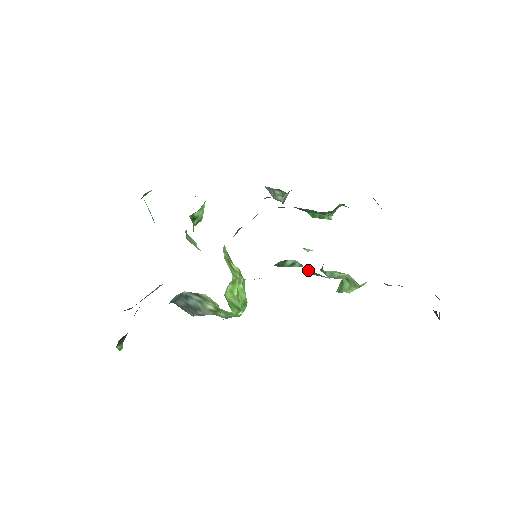
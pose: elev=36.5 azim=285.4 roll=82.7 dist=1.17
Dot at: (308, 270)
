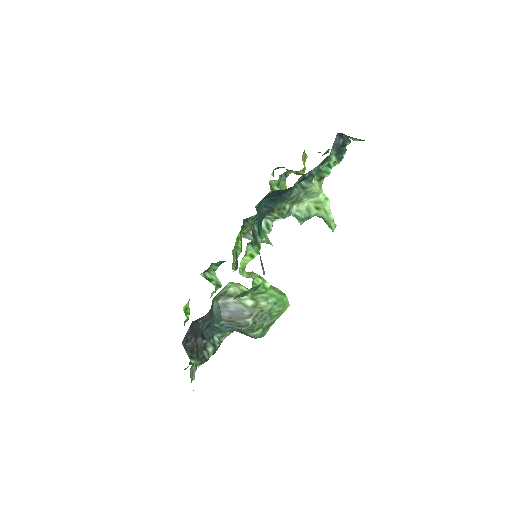
Dot at: (272, 213)
